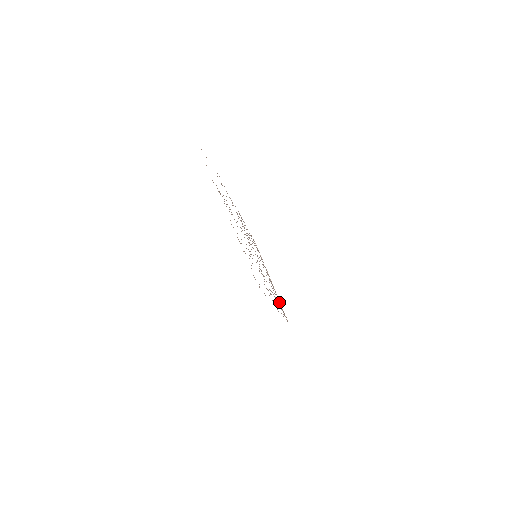
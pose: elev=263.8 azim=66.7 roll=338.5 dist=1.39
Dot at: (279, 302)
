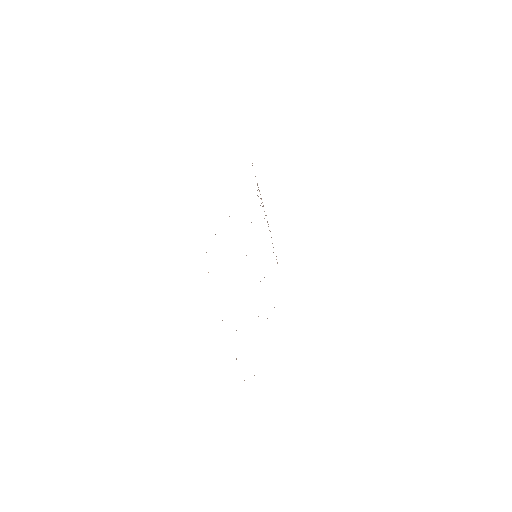
Dot at: occluded
